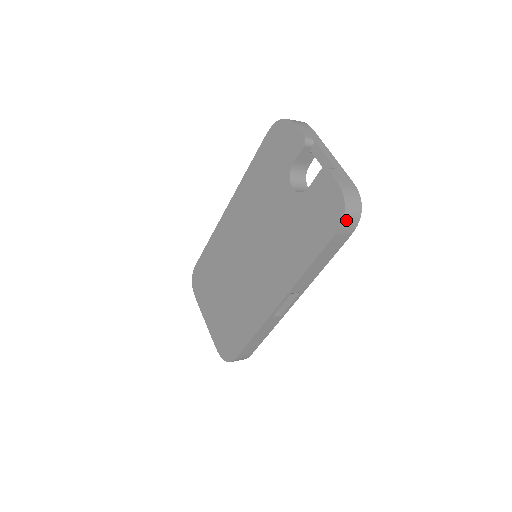
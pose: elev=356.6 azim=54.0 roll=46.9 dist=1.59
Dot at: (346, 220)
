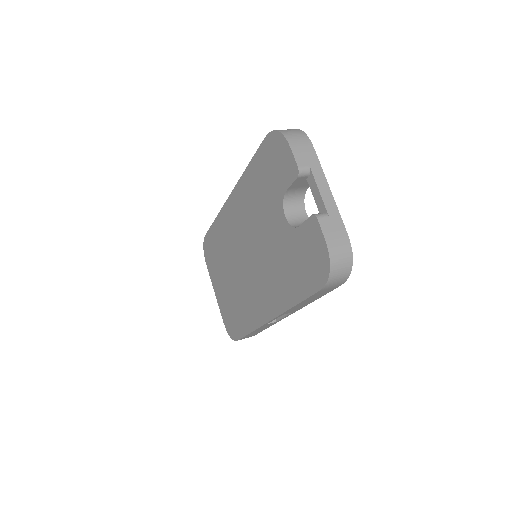
Dot at: (331, 280)
